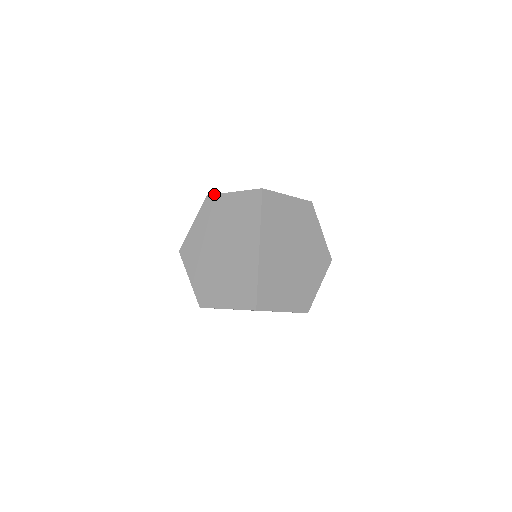
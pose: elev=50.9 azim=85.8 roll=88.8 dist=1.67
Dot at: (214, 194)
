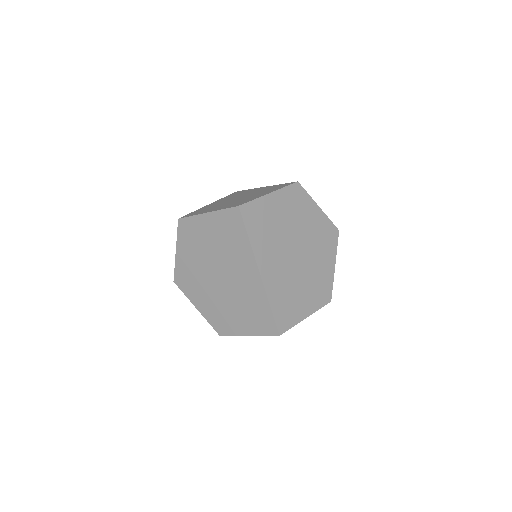
Dot at: (185, 217)
